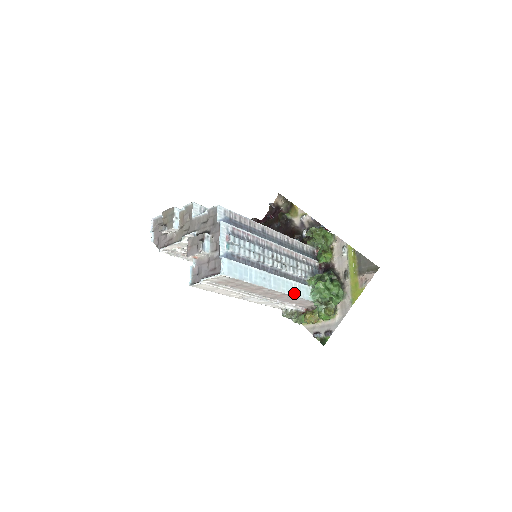
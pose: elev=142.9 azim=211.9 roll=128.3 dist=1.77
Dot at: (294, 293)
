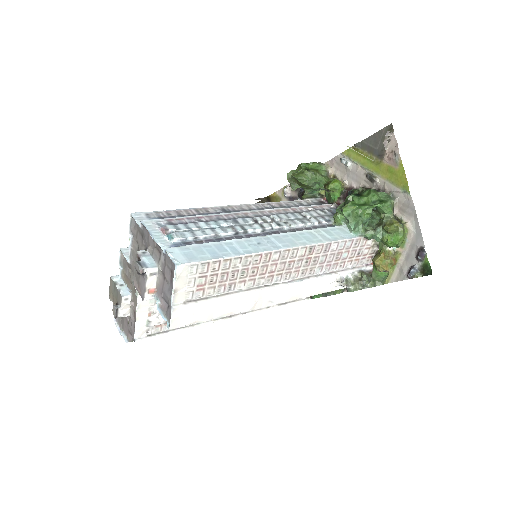
Dot at: (323, 240)
